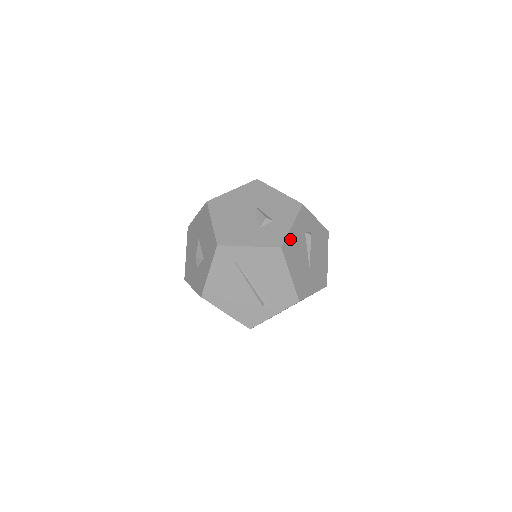
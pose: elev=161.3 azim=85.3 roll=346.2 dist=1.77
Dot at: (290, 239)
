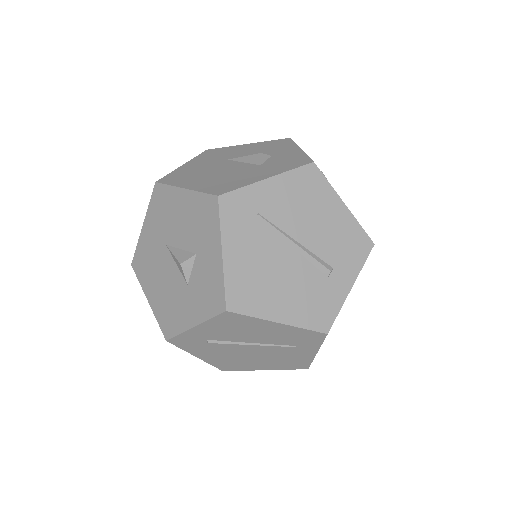
Dot at: occluded
